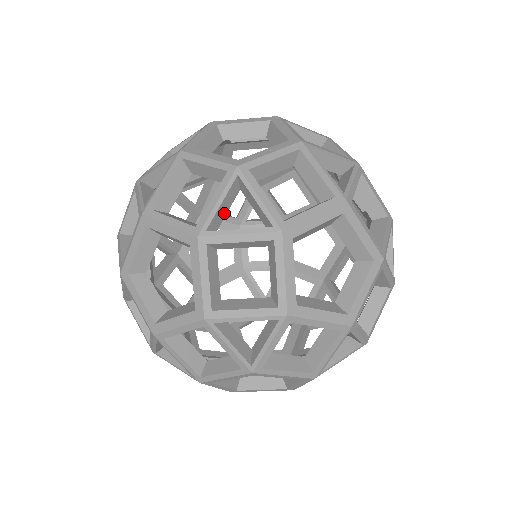
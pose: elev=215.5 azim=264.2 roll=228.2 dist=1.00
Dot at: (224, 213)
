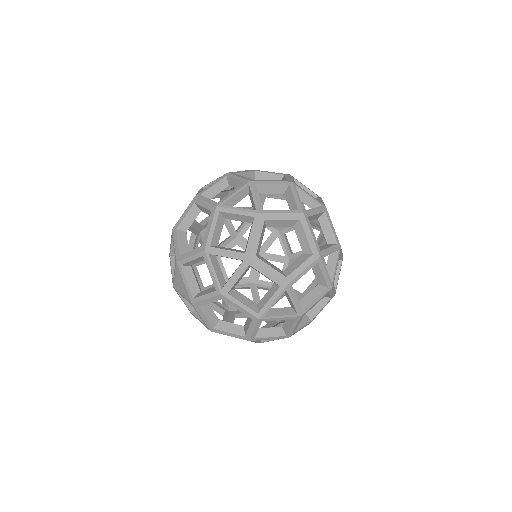
Dot at: occluded
